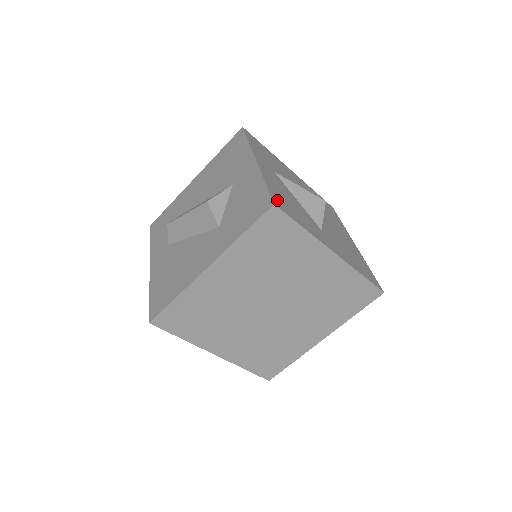
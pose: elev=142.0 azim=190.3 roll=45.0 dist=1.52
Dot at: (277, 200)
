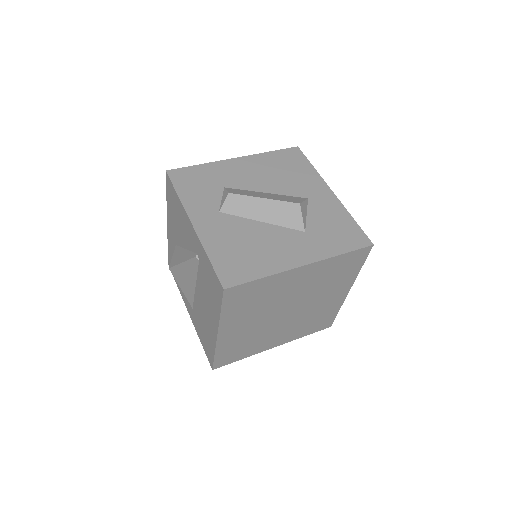
Dot at: occluded
